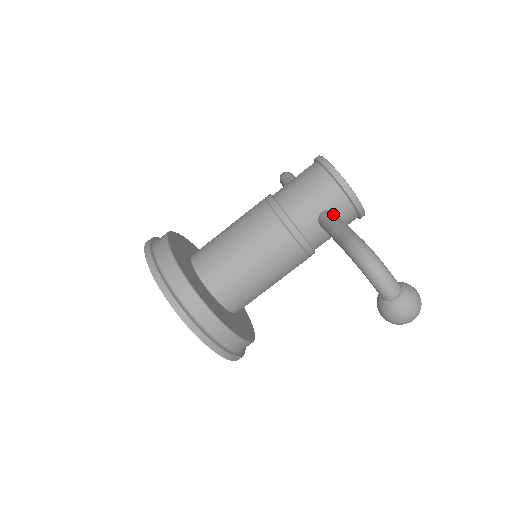
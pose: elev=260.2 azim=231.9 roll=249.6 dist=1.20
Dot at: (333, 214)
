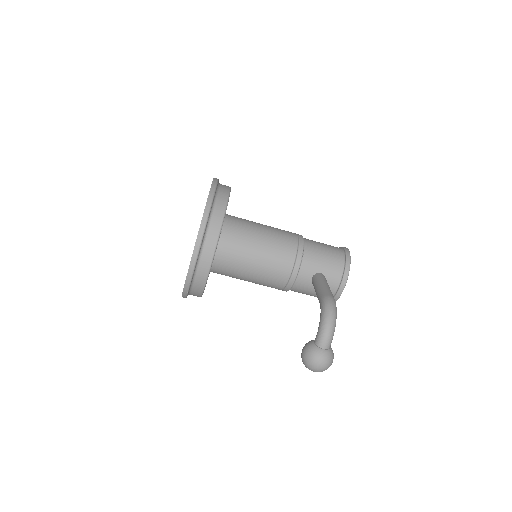
Dot at: occluded
